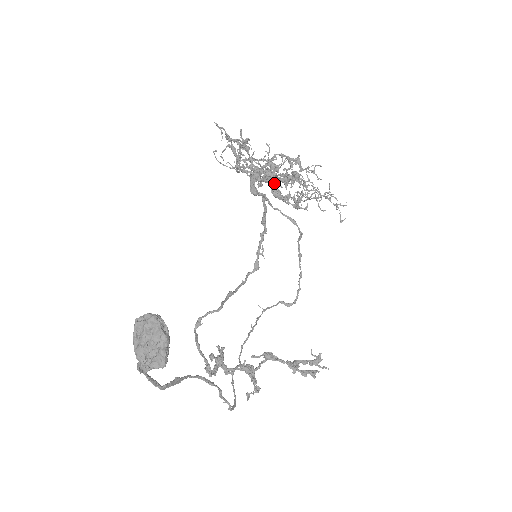
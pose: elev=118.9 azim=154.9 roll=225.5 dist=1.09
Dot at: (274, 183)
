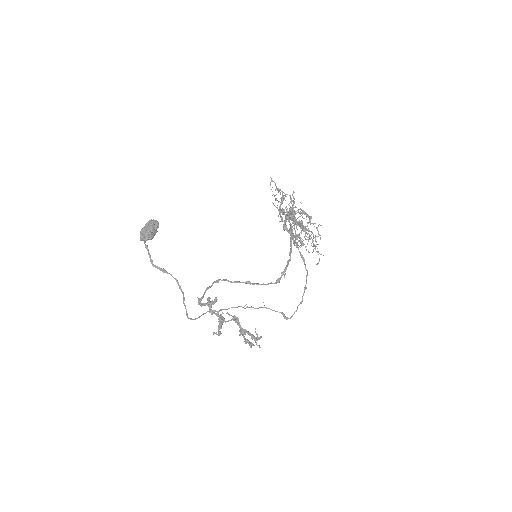
Dot at: (290, 224)
